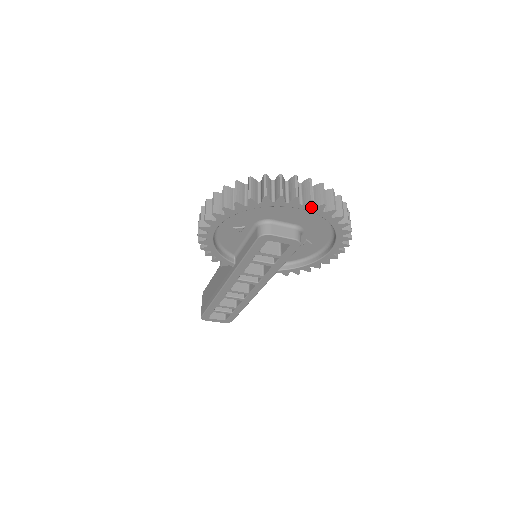
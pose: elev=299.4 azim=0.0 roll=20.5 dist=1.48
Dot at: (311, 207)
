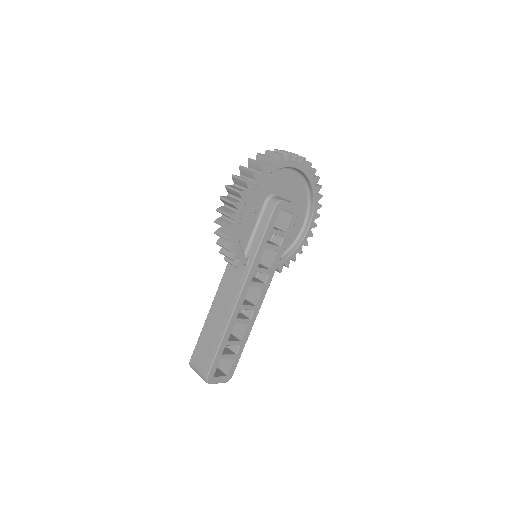
Dot at: (304, 167)
